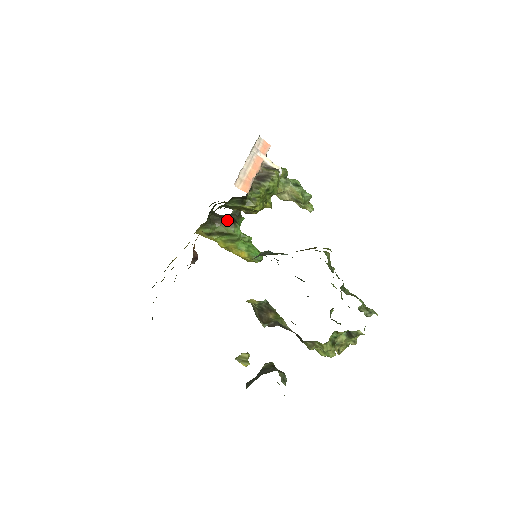
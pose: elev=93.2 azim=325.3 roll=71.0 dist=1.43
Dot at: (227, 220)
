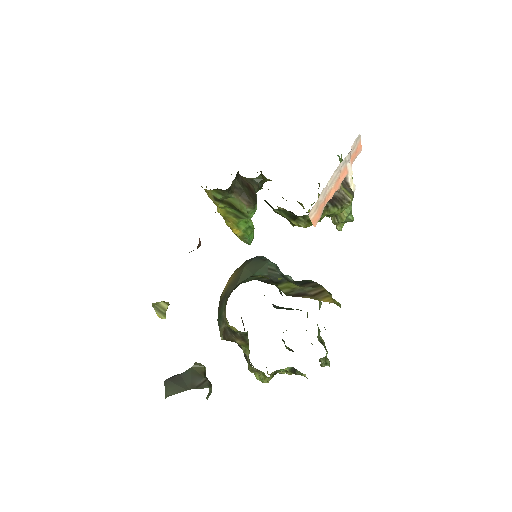
Dot at: (249, 195)
